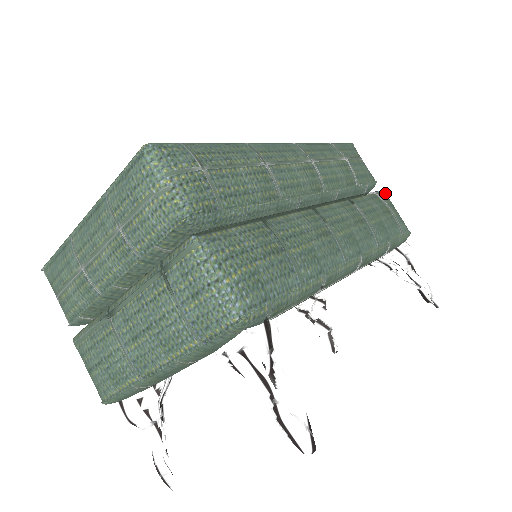
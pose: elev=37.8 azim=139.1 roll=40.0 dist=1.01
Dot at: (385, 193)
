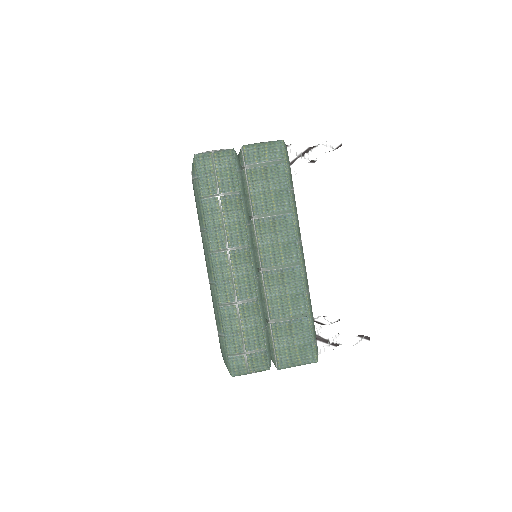
Dot at: (245, 149)
